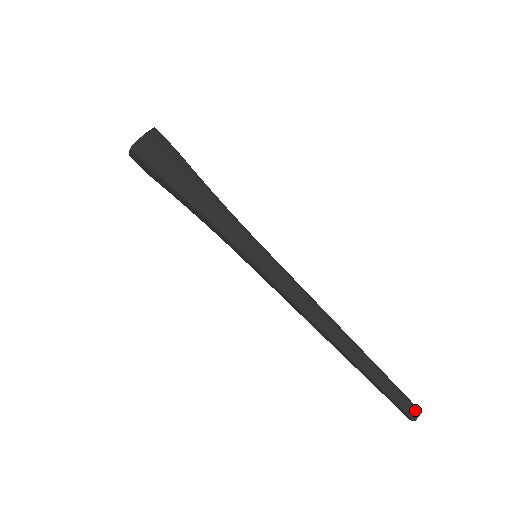
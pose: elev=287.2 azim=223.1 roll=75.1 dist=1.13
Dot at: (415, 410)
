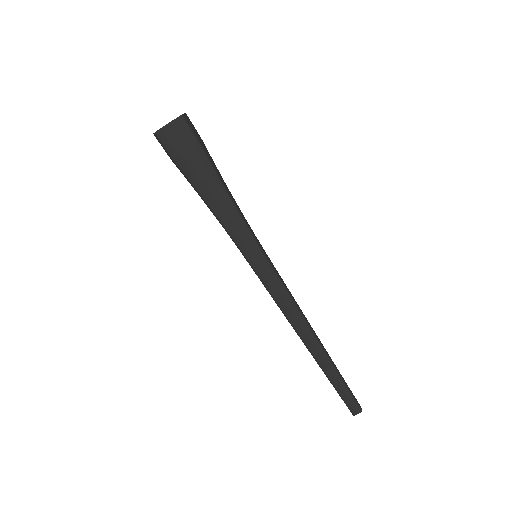
Dot at: (357, 408)
